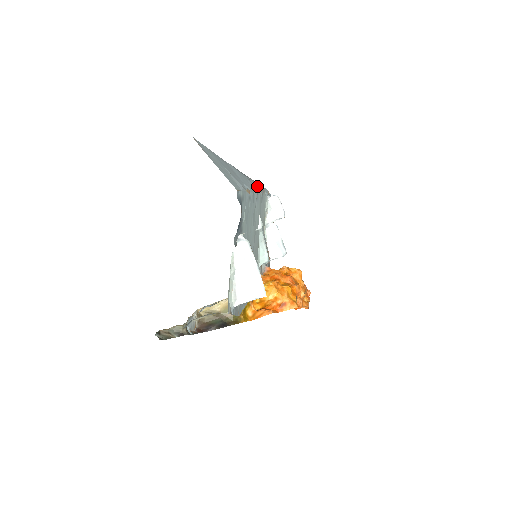
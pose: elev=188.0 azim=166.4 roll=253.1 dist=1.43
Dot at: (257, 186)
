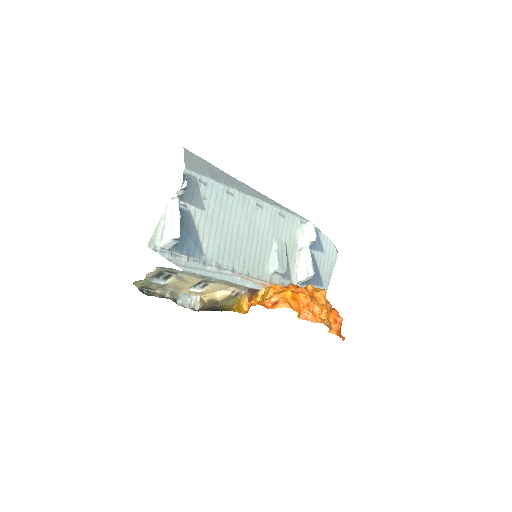
Dot at: (273, 203)
